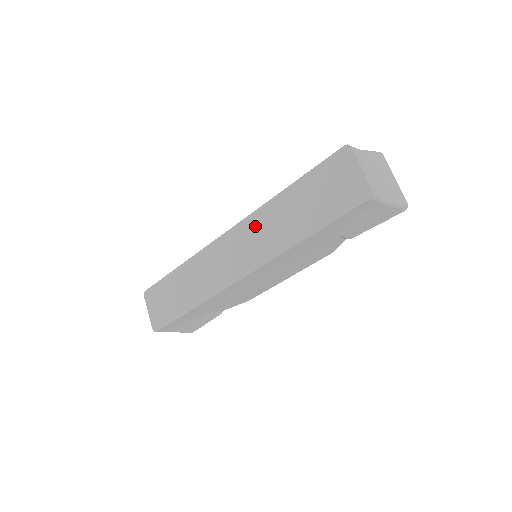
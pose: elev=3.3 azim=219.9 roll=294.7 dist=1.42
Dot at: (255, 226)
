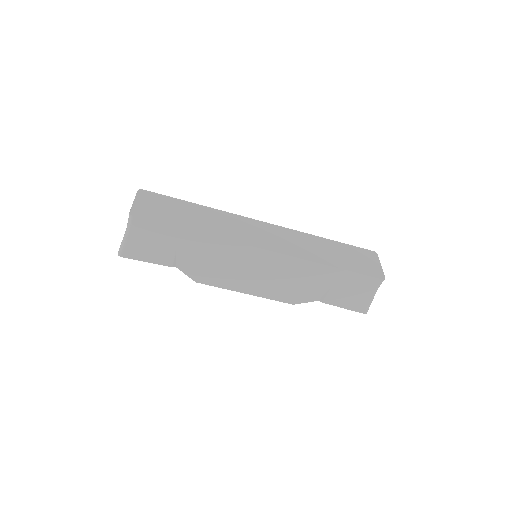
Dot at: (293, 236)
